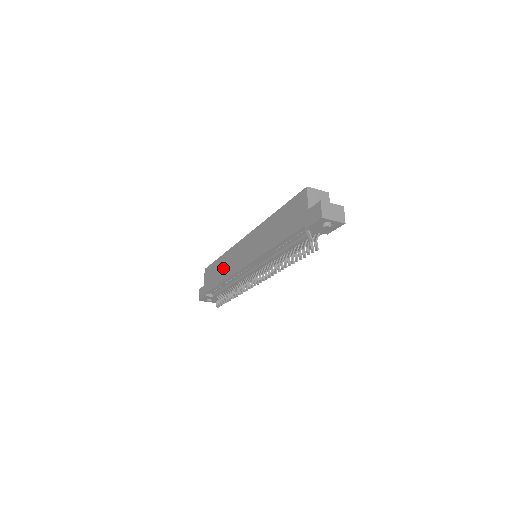
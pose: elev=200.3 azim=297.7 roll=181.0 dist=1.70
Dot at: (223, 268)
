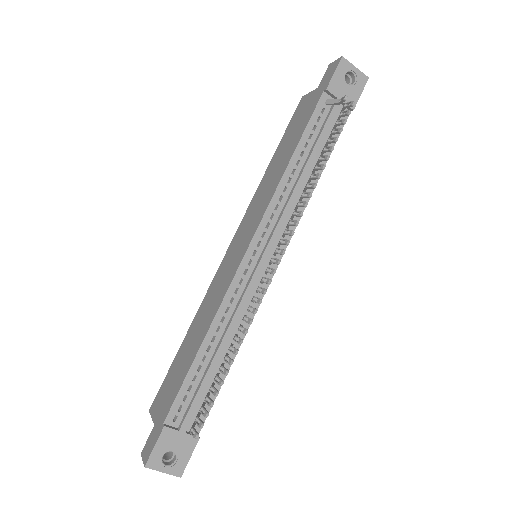
Dot at: (197, 330)
